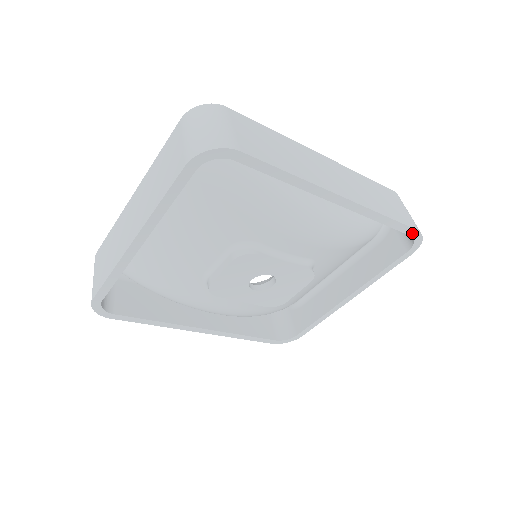
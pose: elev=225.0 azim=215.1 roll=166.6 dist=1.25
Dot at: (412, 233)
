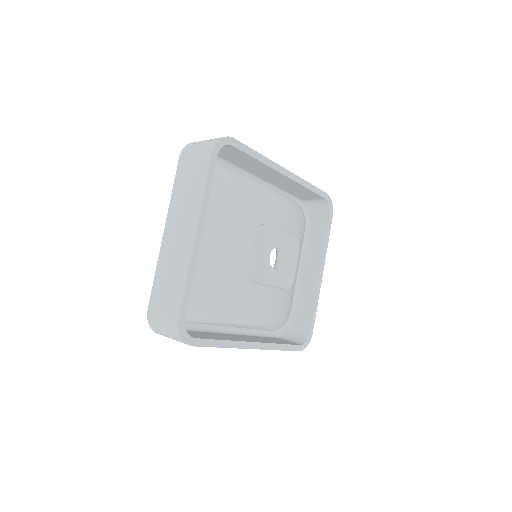
Dot at: (325, 196)
